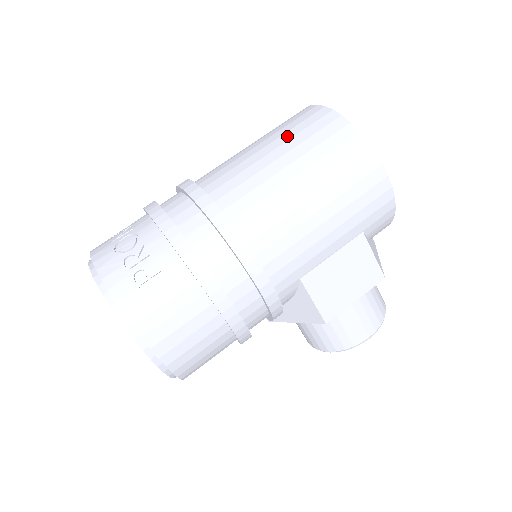
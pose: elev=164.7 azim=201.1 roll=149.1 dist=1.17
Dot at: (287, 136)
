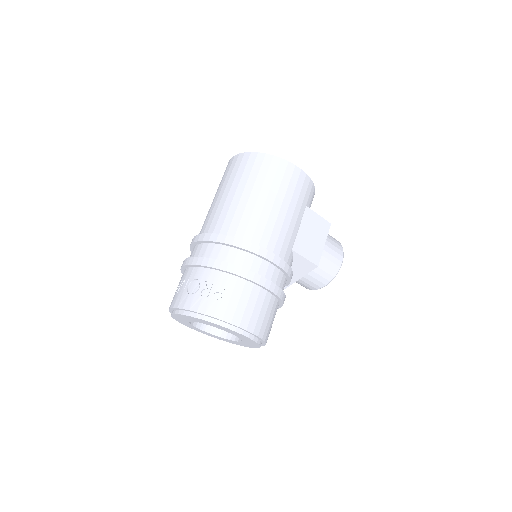
Dot at: (237, 180)
